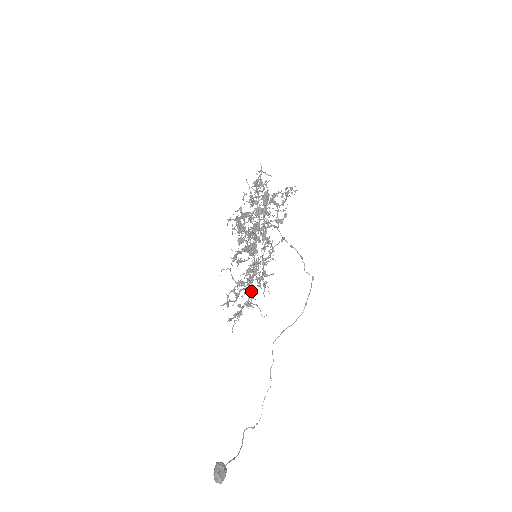
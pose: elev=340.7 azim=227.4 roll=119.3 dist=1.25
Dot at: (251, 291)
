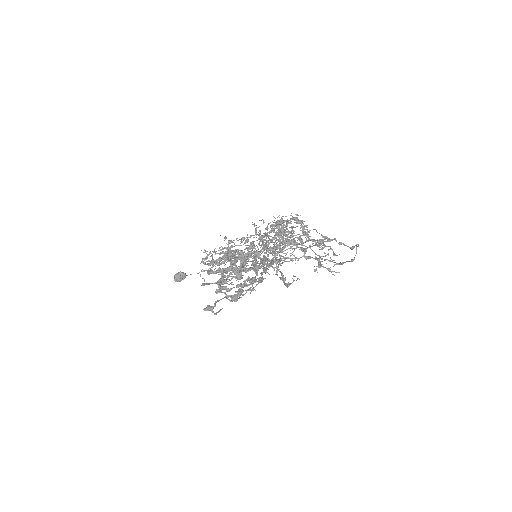
Dot at: occluded
